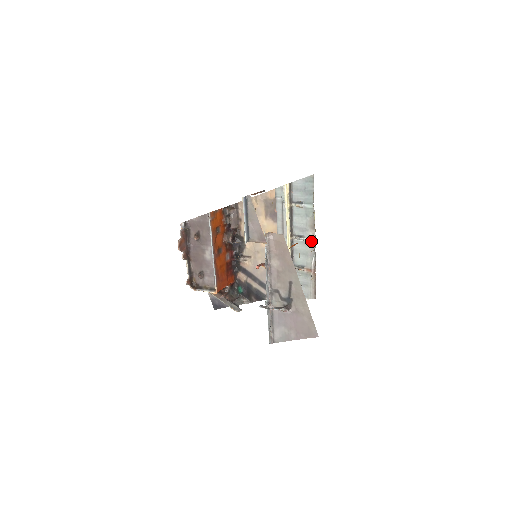
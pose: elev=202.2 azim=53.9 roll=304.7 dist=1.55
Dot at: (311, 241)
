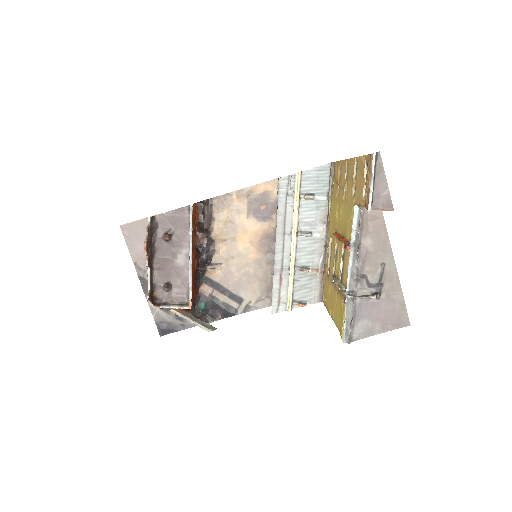
Dot at: (321, 237)
